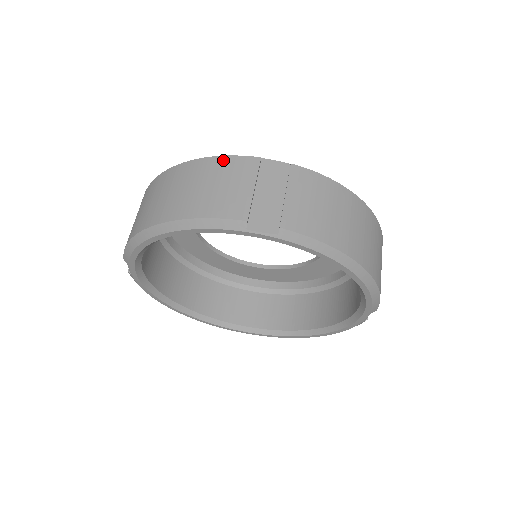
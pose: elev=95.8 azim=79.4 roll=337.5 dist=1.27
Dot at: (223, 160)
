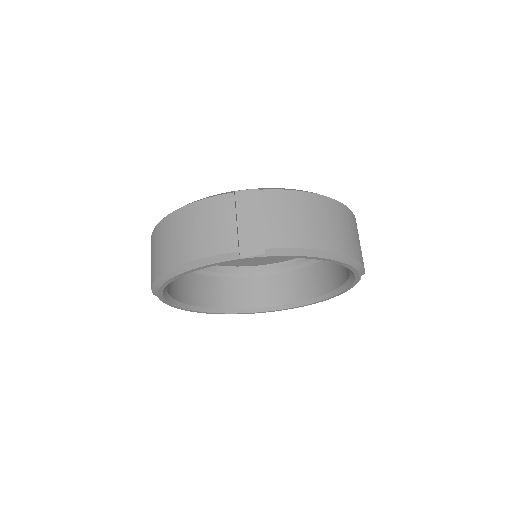
Dot at: (205, 203)
